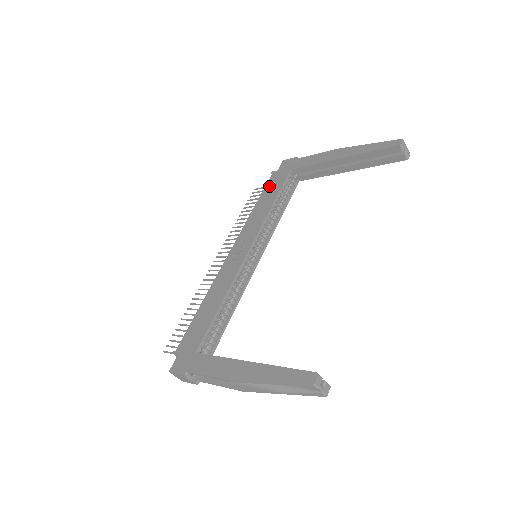
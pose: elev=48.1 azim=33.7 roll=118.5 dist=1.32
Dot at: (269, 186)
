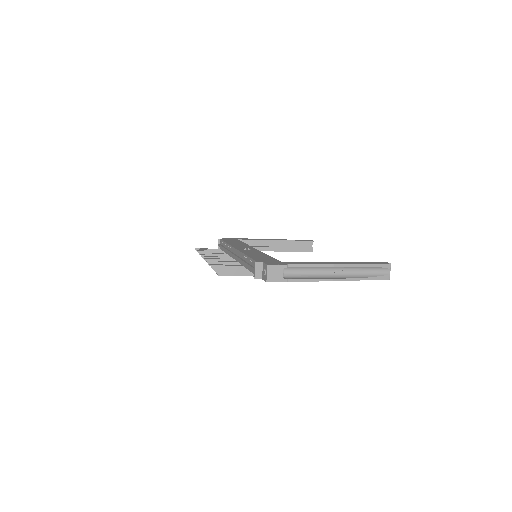
Dot at: (227, 240)
